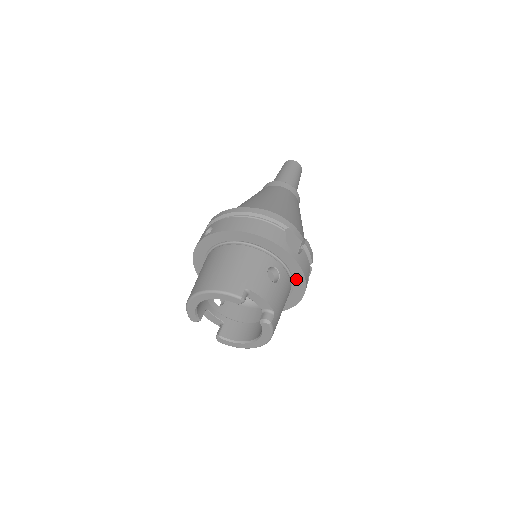
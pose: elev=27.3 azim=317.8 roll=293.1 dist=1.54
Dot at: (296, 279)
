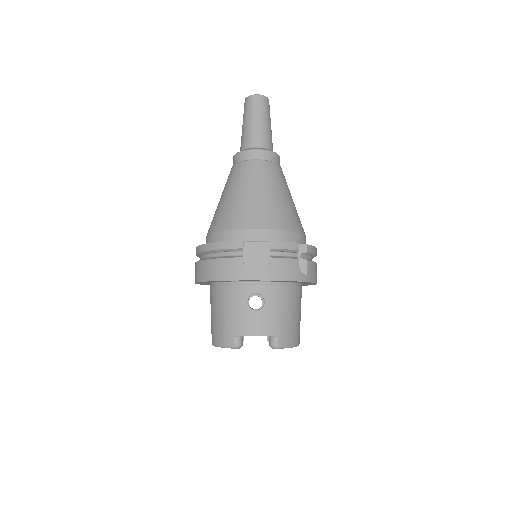
Dot at: occluded
